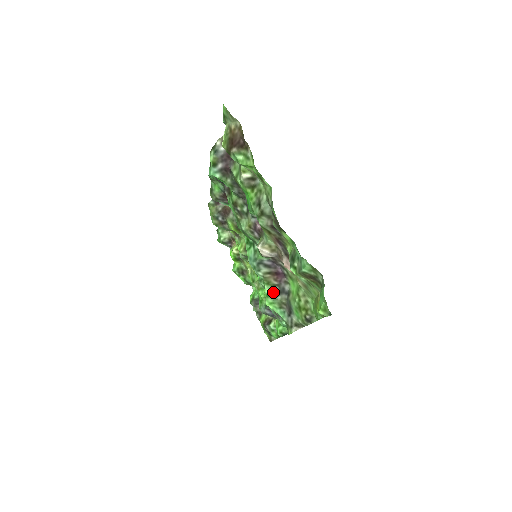
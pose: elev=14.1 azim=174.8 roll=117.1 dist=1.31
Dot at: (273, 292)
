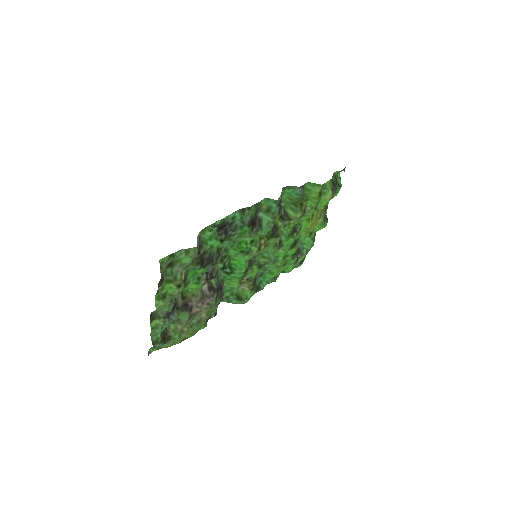
Dot at: occluded
